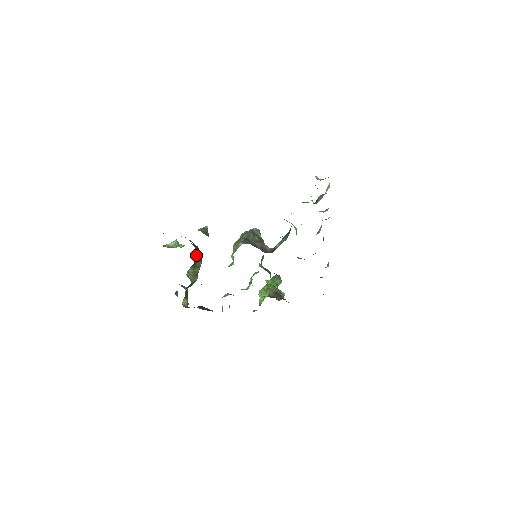
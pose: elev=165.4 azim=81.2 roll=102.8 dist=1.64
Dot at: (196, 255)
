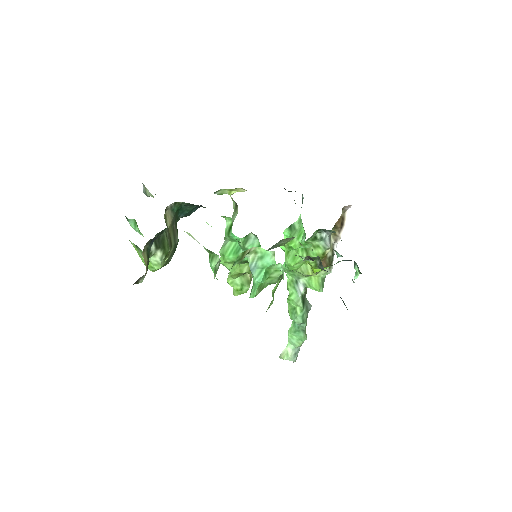
Dot at: occluded
